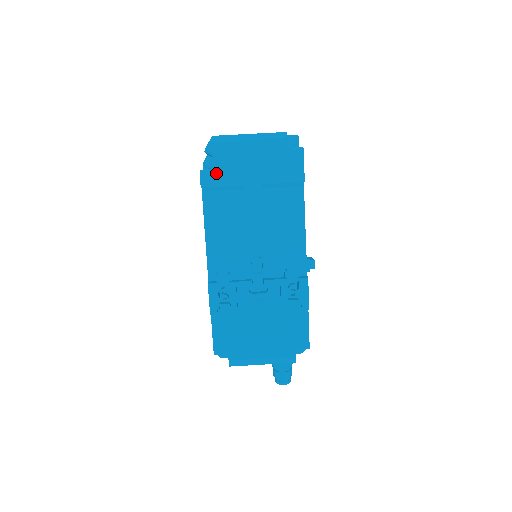
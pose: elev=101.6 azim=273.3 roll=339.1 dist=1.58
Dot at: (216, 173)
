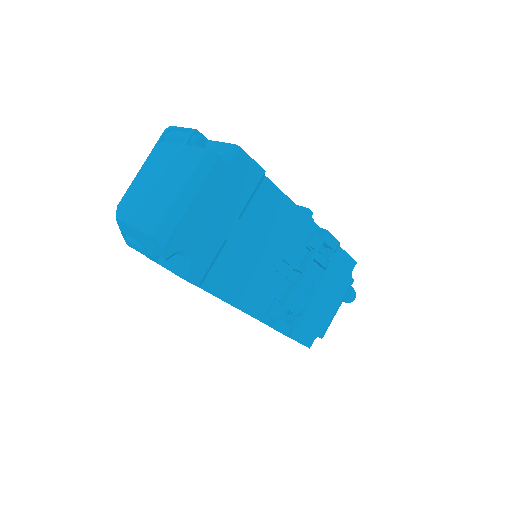
Dot at: (196, 261)
